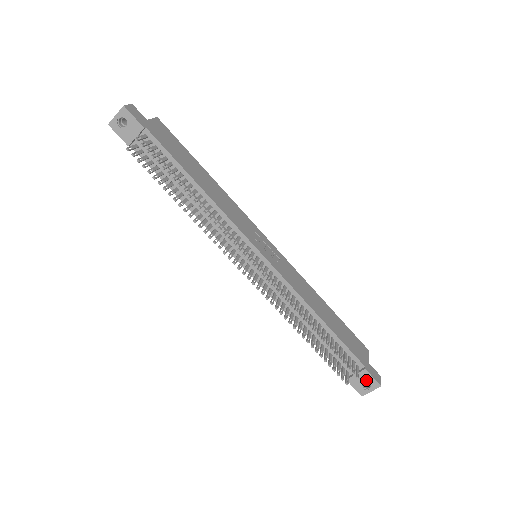
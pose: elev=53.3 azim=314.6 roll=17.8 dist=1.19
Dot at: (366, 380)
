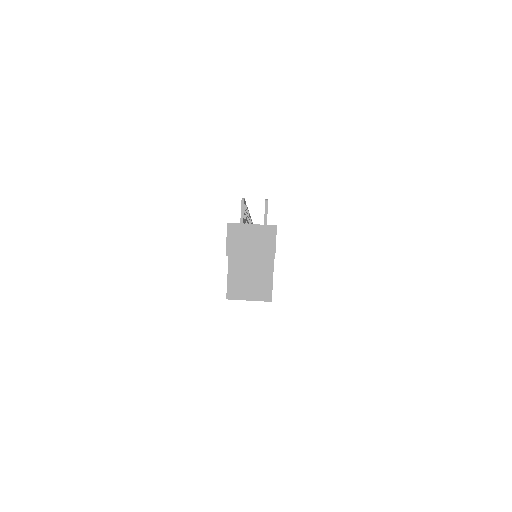
Dot at: occluded
